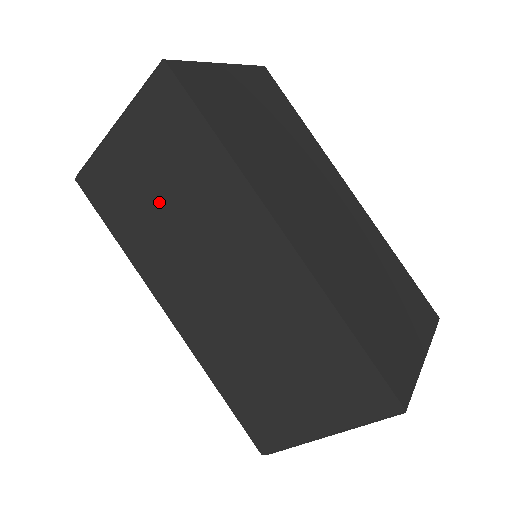
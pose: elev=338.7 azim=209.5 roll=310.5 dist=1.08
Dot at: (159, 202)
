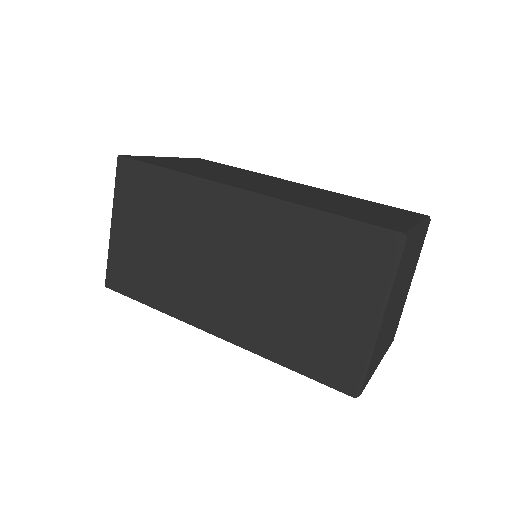
Dot at: (160, 247)
